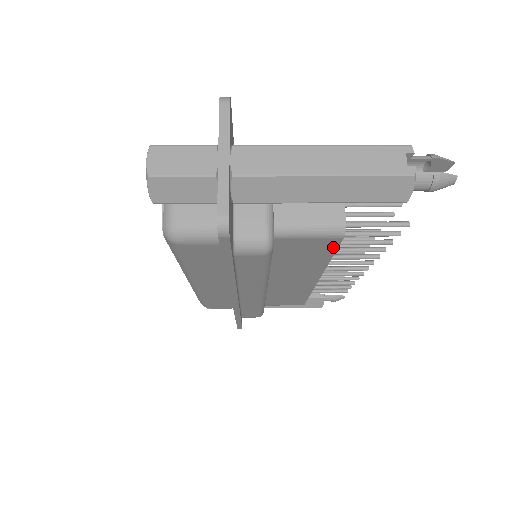
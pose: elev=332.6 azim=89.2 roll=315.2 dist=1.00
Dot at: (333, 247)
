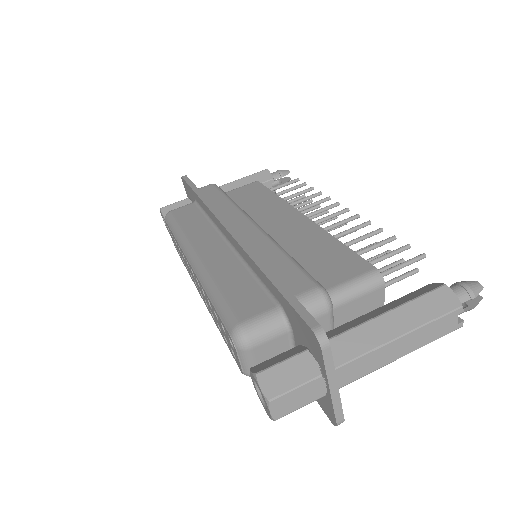
Dot at: occluded
